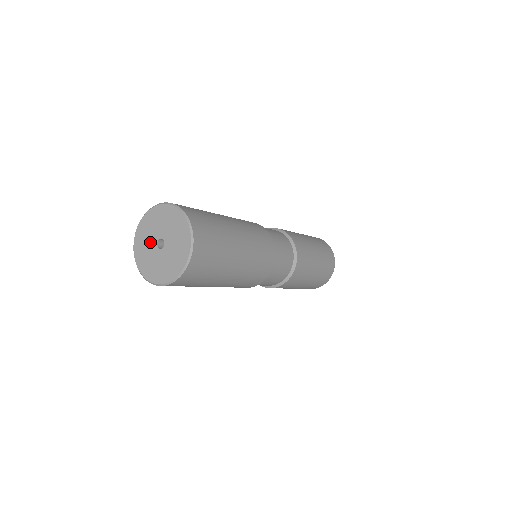
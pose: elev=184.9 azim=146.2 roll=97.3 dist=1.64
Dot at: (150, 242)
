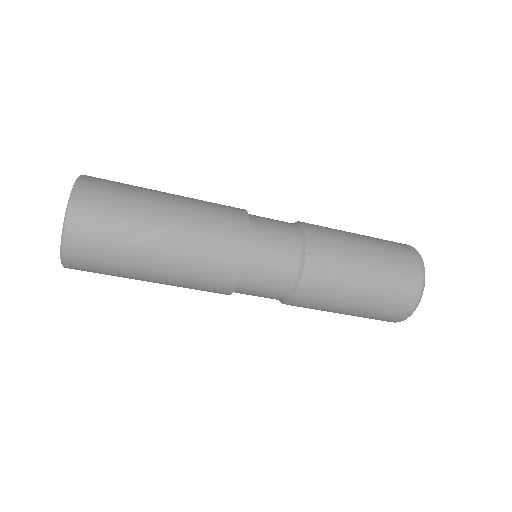
Dot at: occluded
